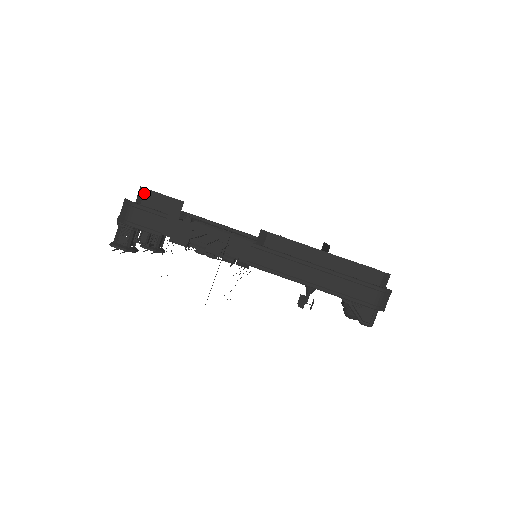
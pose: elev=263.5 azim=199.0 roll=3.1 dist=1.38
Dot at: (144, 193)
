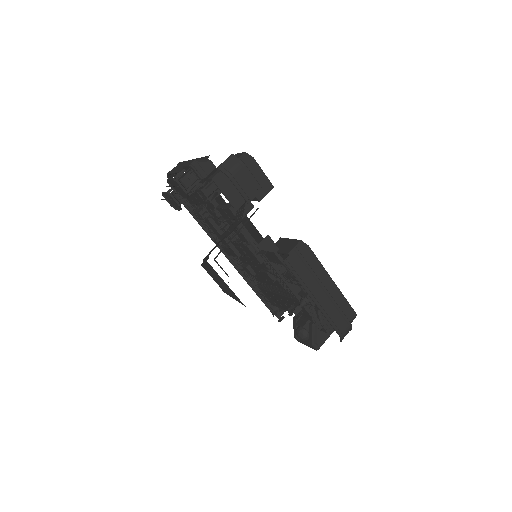
Dot at: (250, 160)
